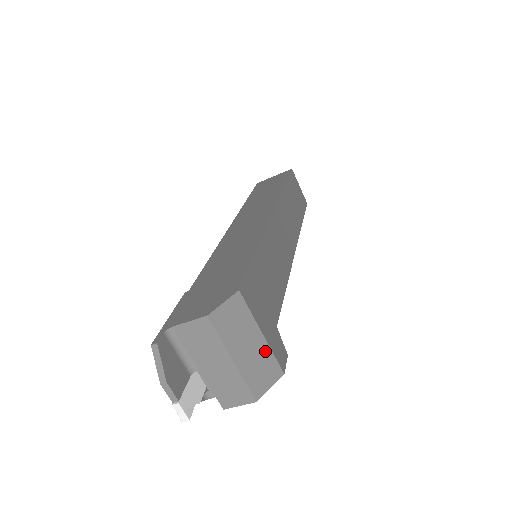
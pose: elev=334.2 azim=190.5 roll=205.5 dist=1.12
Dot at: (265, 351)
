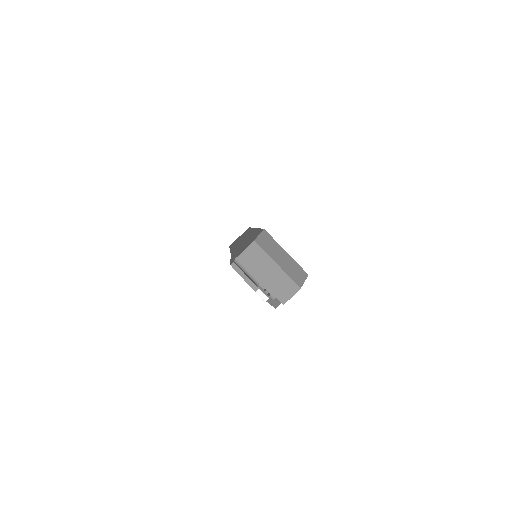
Dot at: (292, 261)
